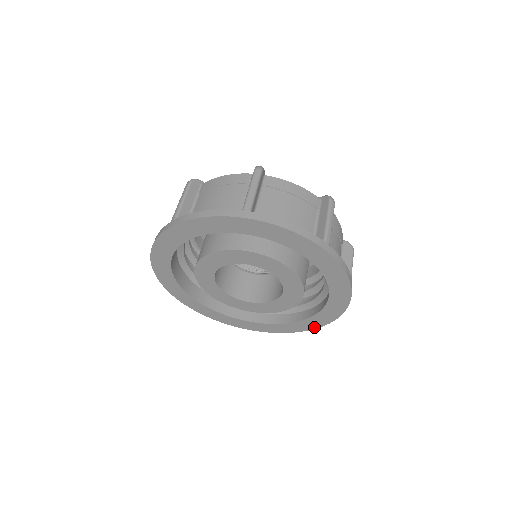
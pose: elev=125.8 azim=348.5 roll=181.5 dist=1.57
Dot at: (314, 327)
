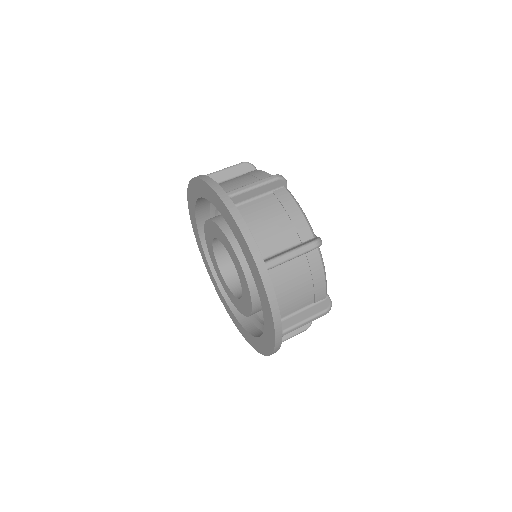
Dot at: (261, 351)
